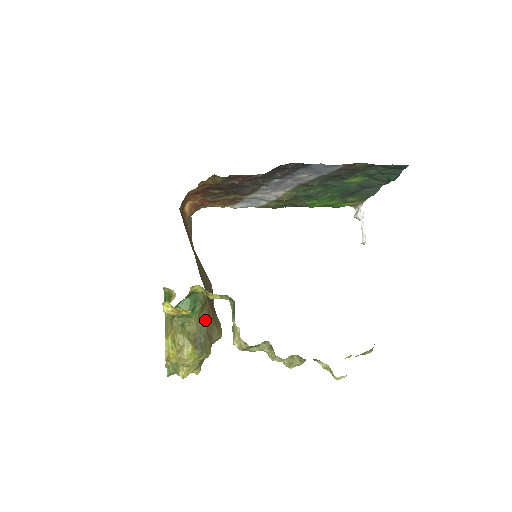
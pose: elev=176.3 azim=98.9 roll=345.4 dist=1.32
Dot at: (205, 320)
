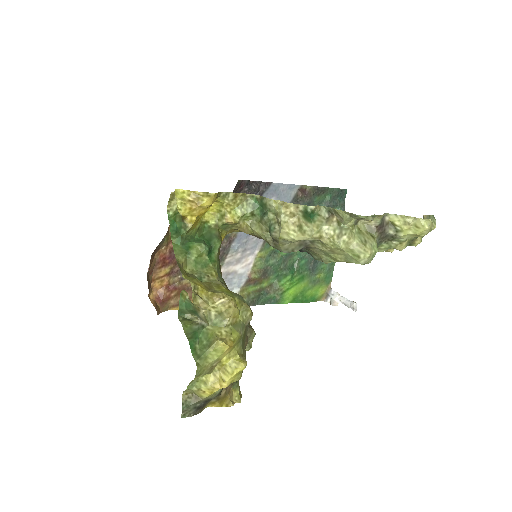
Dot at: occluded
